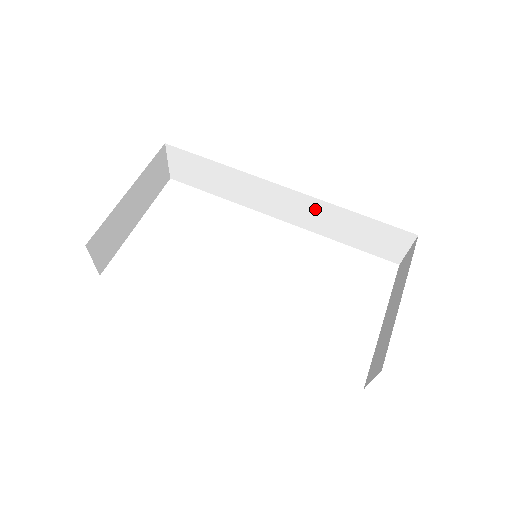
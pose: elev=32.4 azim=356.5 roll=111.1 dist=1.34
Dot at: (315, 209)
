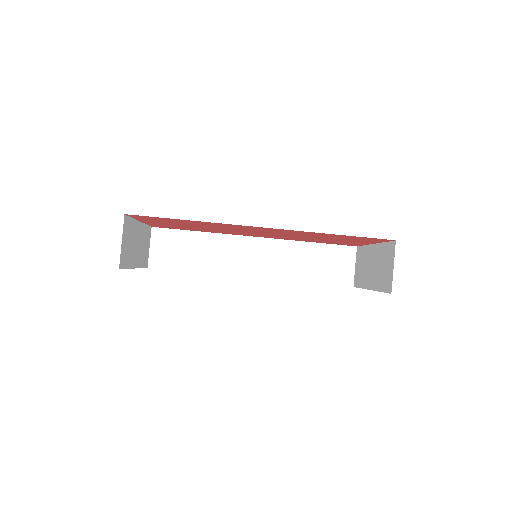
Dot at: (280, 252)
